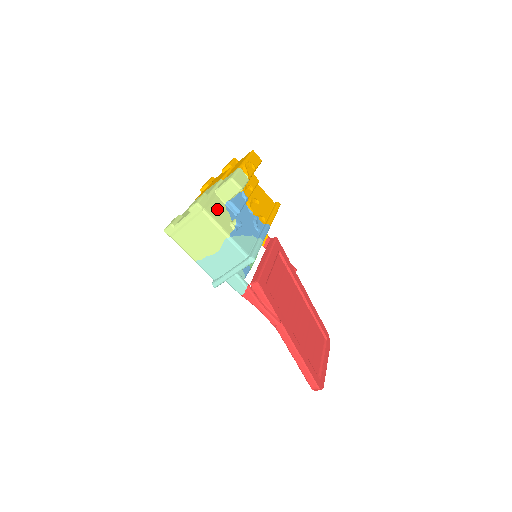
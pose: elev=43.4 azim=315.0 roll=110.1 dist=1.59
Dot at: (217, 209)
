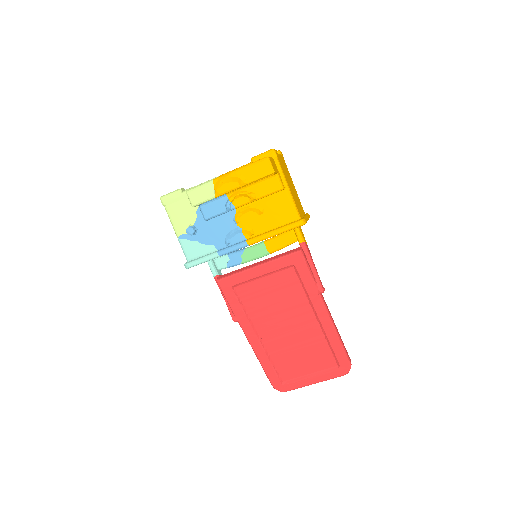
Dot at: (182, 208)
